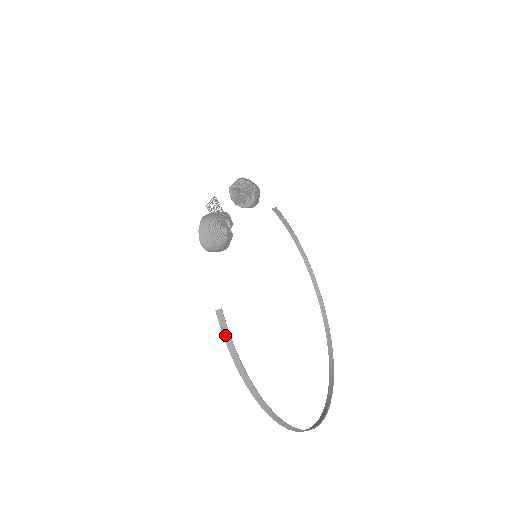
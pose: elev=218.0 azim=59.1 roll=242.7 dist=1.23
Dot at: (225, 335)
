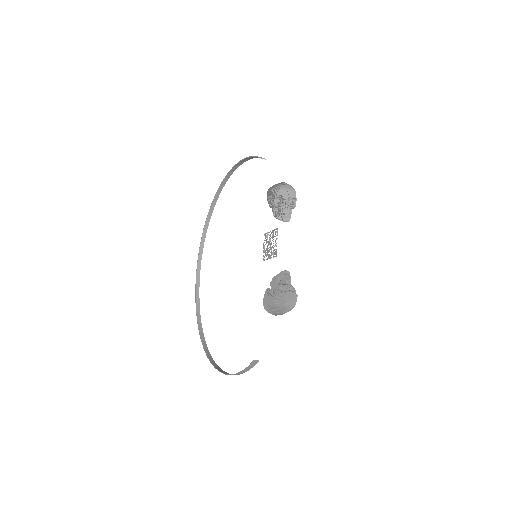
Dot at: (248, 369)
